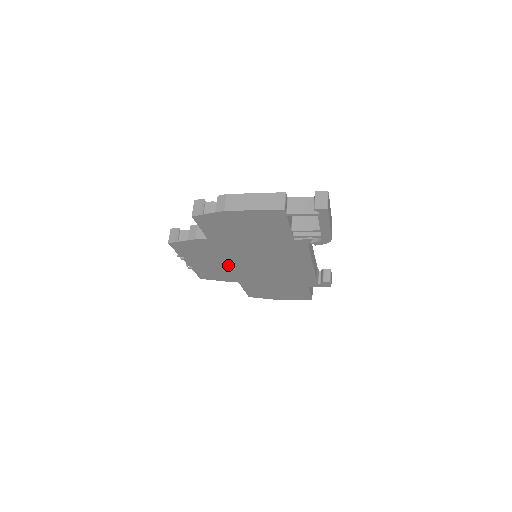
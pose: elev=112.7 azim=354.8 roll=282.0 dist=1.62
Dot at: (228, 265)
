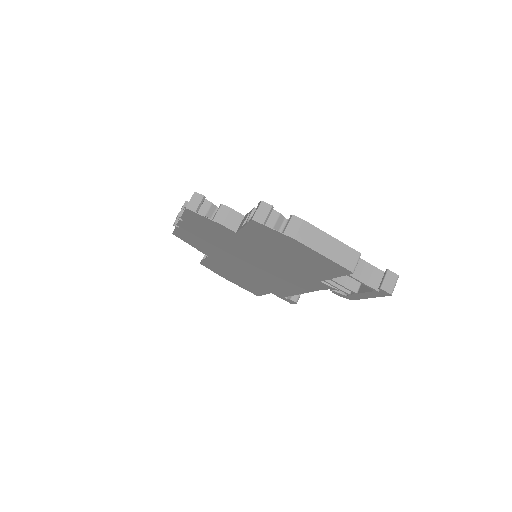
Dot at: (221, 248)
